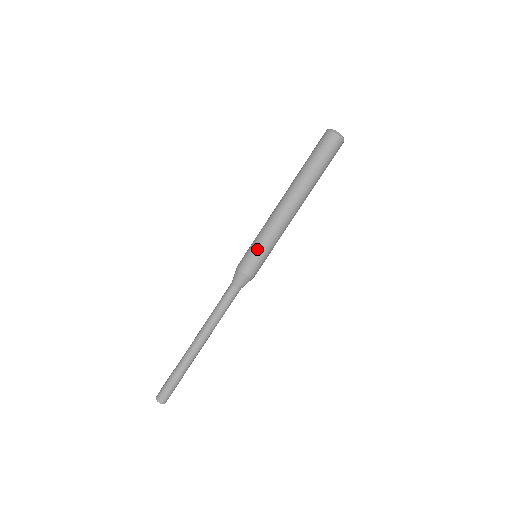
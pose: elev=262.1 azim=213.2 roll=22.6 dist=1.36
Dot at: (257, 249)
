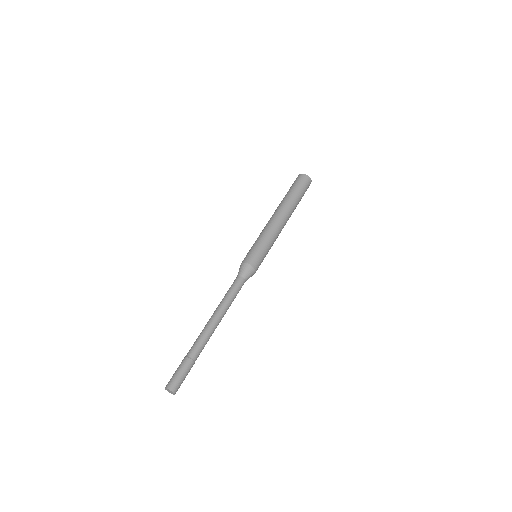
Dot at: (254, 246)
